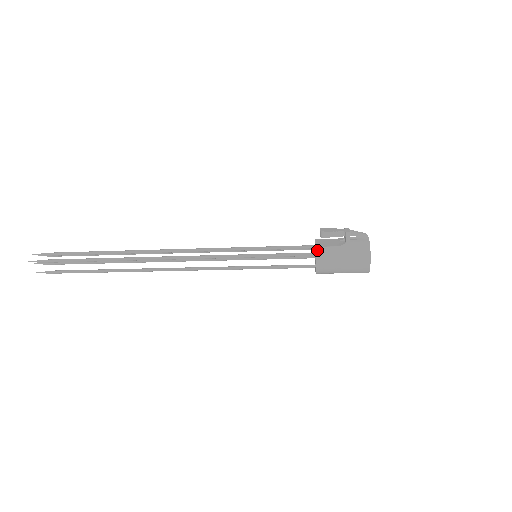
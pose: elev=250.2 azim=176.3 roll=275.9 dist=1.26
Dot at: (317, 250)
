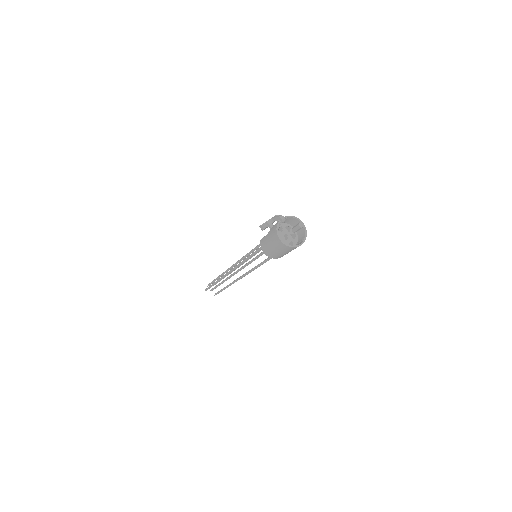
Dot at: (260, 242)
